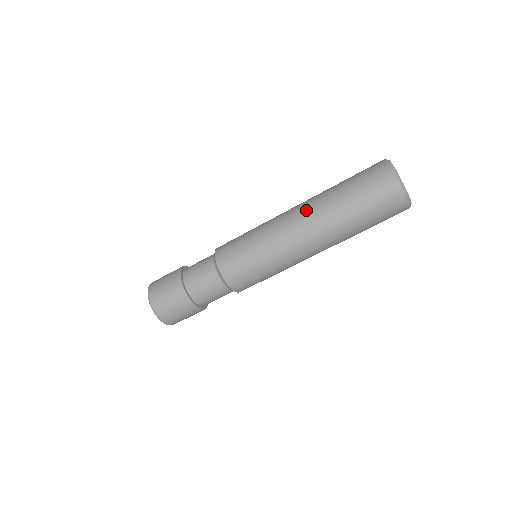
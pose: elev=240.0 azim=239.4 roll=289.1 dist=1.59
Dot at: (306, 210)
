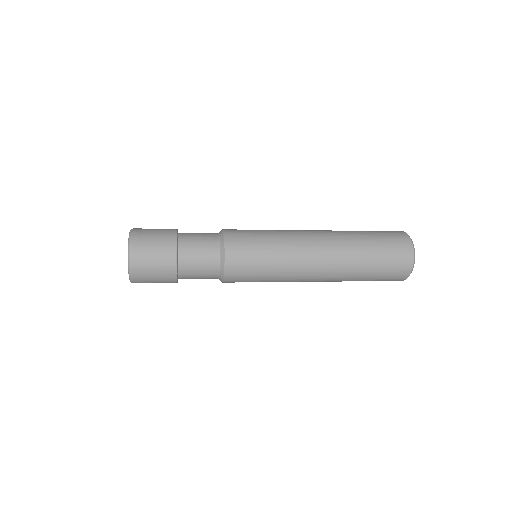
Dot at: (331, 271)
